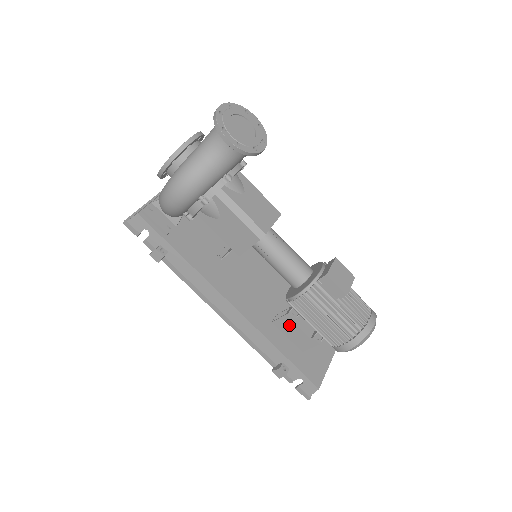
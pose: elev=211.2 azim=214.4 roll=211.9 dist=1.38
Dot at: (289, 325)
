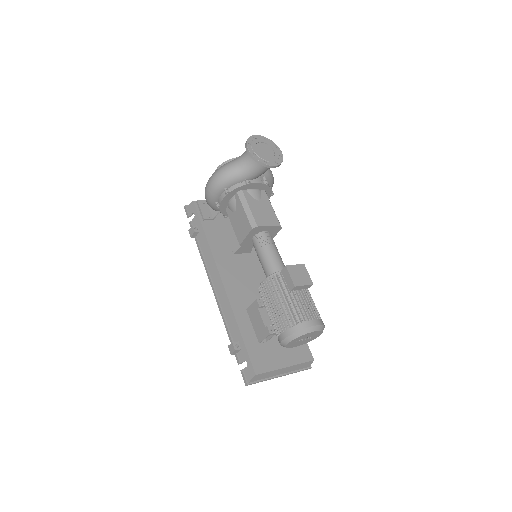
Dot at: (255, 312)
